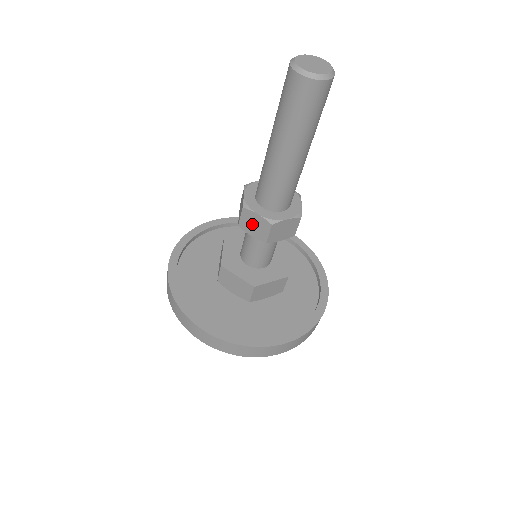
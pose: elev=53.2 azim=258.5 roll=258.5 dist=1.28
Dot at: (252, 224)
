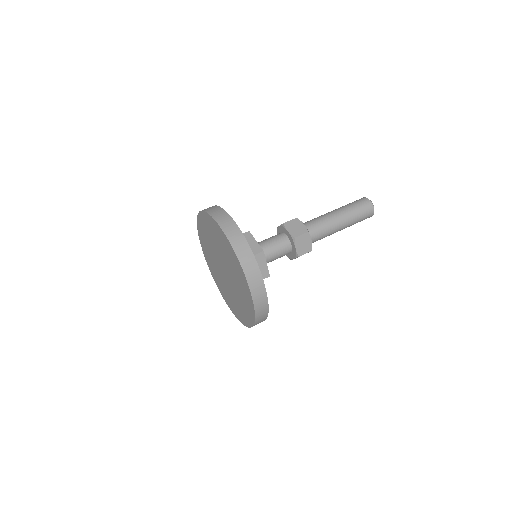
Dot at: (295, 226)
